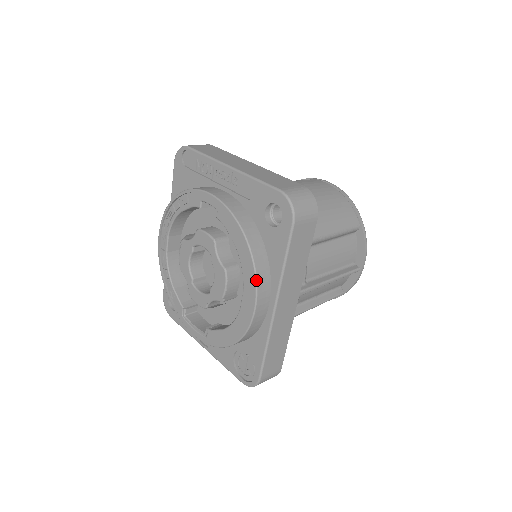
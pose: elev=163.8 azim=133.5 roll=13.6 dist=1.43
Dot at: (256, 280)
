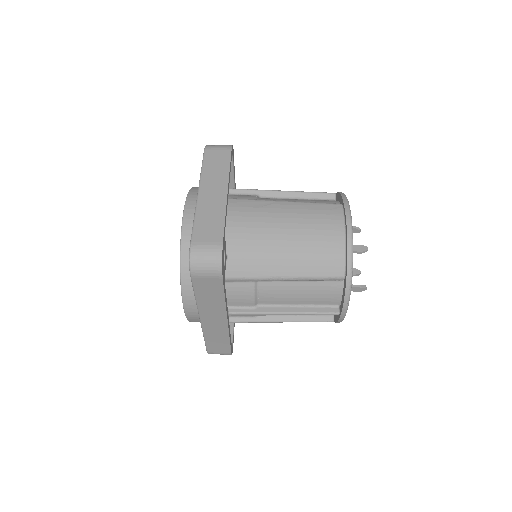
Dot at: (182, 295)
